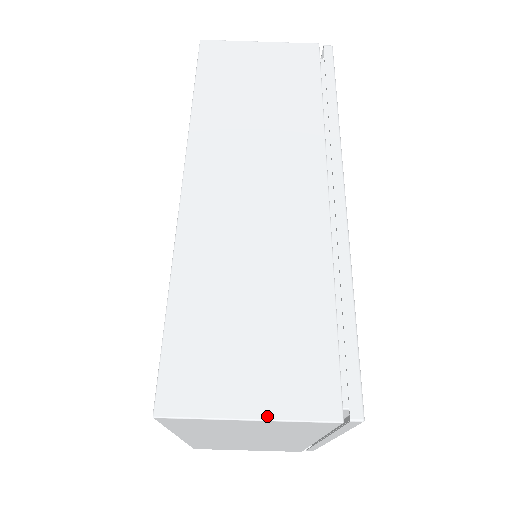
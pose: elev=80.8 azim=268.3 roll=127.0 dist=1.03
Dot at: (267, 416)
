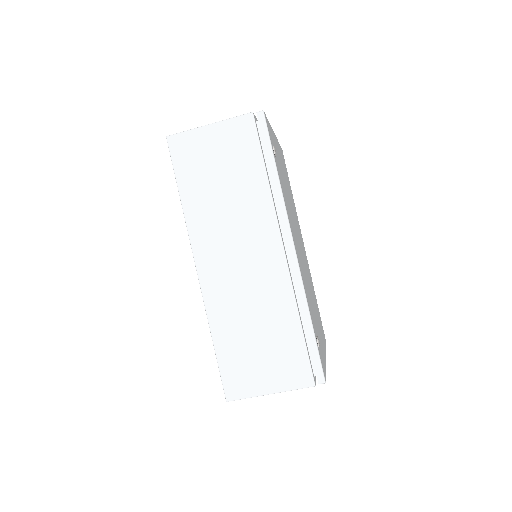
Dot at: (278, 391)
